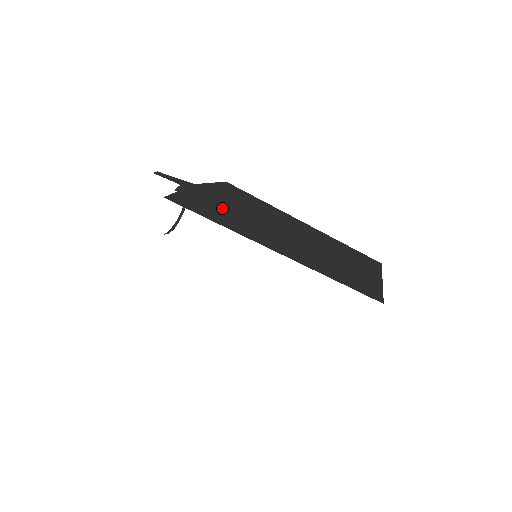
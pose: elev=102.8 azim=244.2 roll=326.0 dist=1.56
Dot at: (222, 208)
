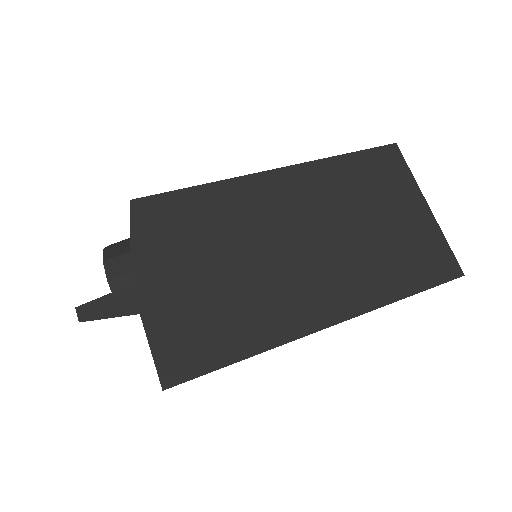
Dot at: (205, 305)
